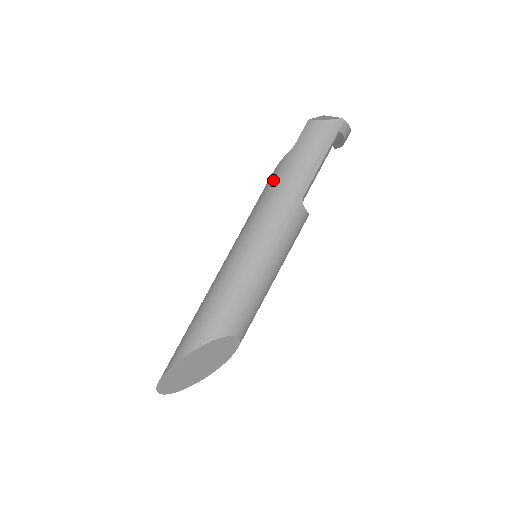
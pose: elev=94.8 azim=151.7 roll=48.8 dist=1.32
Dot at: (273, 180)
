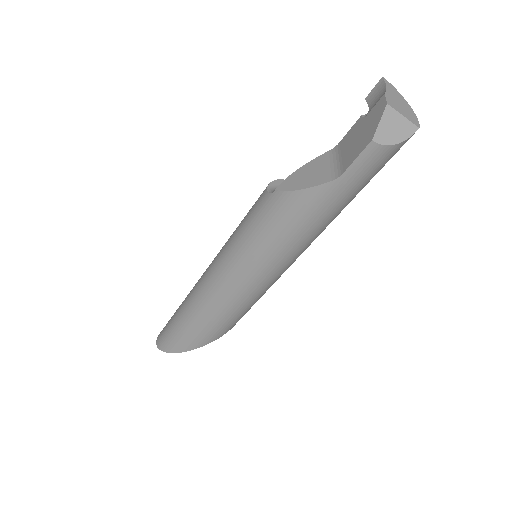
Dot at: (300, 217)
